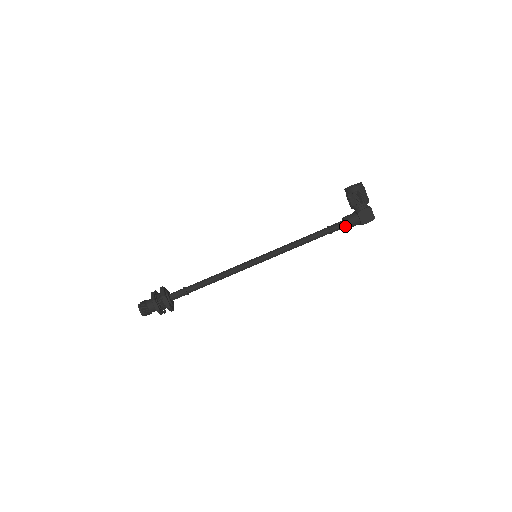
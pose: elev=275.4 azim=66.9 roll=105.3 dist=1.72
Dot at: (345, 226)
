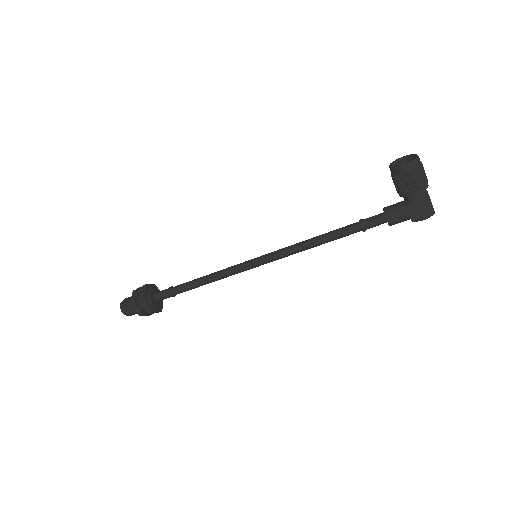
Dot at: (386, 221)
